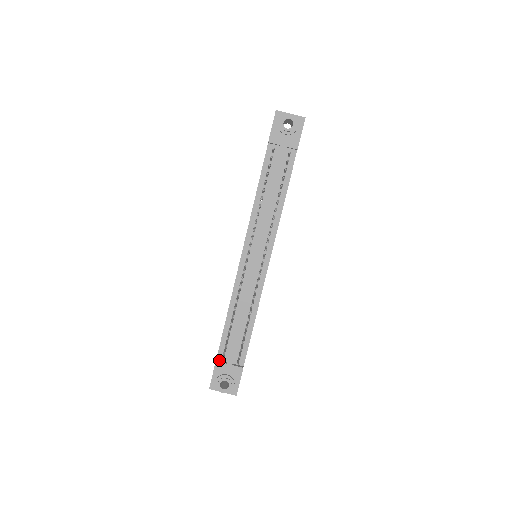
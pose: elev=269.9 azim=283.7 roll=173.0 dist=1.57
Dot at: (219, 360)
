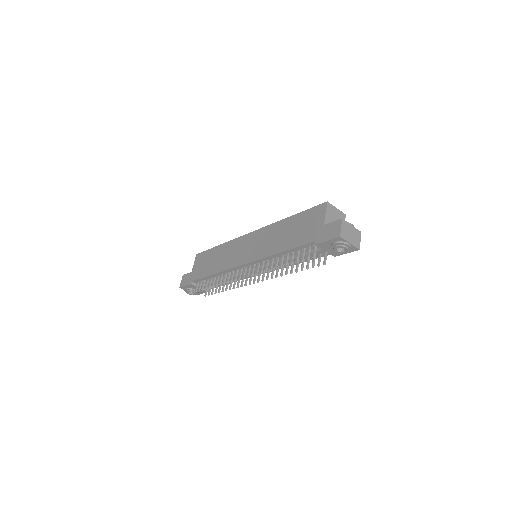
Dot at: (194, 282)
